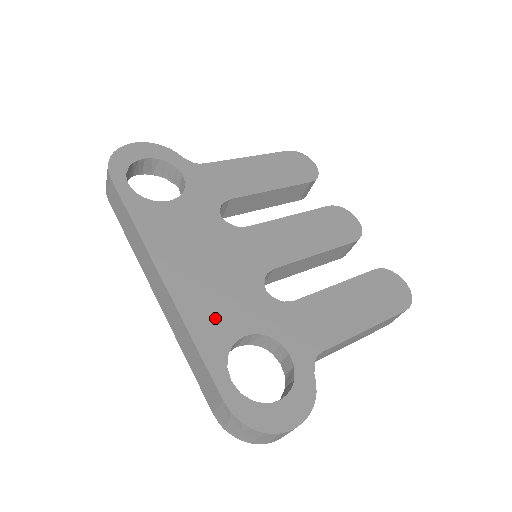
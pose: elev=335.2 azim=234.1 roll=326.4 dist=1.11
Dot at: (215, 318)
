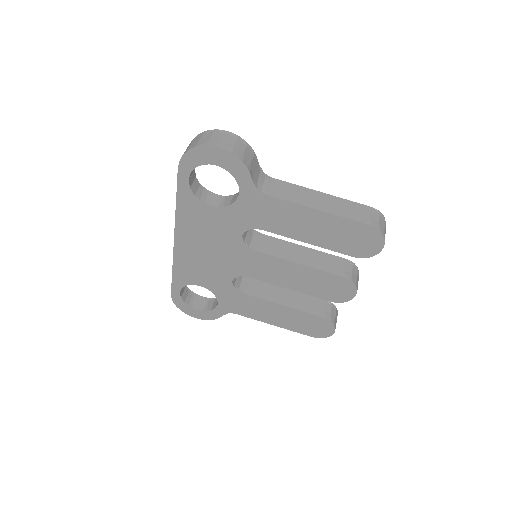
Dot at: (191, 272)
